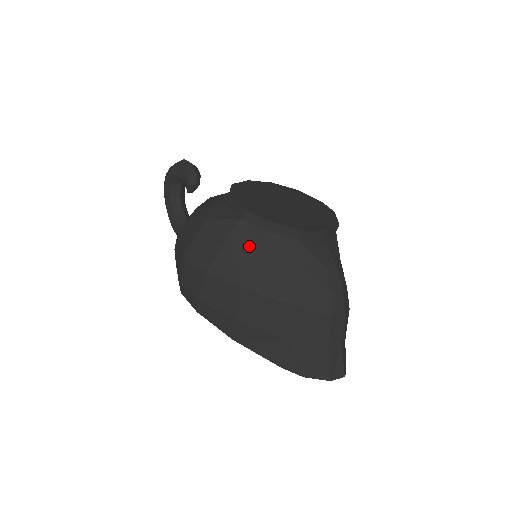
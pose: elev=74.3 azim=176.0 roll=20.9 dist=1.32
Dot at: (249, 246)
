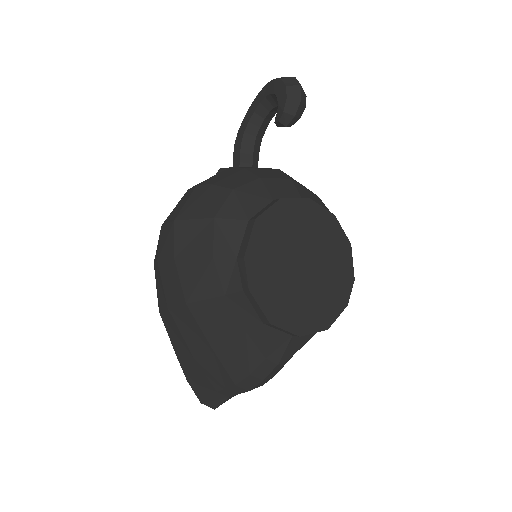
Dot at: (220, 285)
